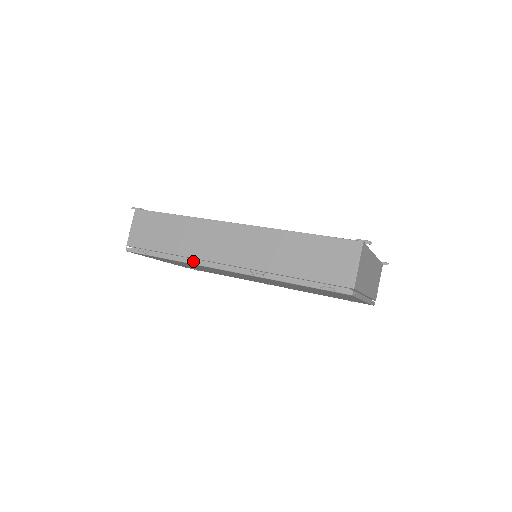
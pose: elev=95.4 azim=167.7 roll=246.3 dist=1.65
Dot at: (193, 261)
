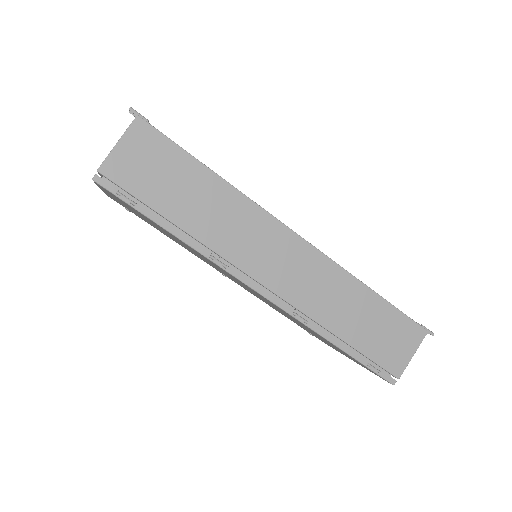
Dot at: (215, 258)
